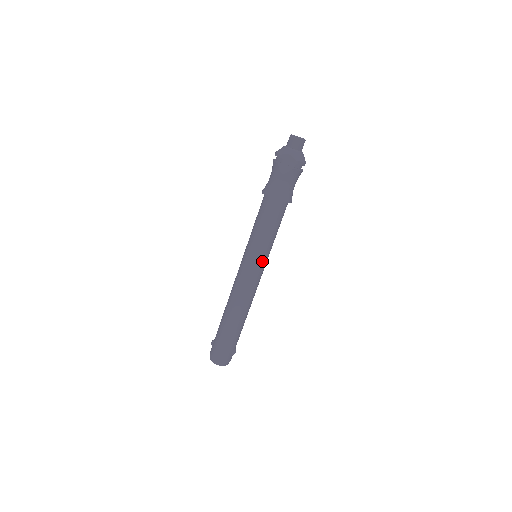
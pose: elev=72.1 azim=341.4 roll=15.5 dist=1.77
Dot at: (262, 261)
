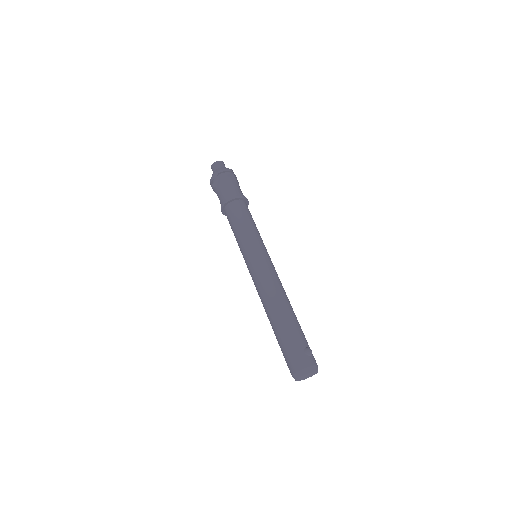
Dot at: (256, 250)
